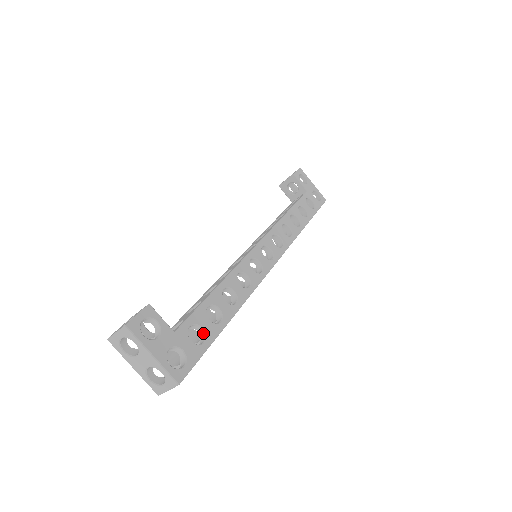
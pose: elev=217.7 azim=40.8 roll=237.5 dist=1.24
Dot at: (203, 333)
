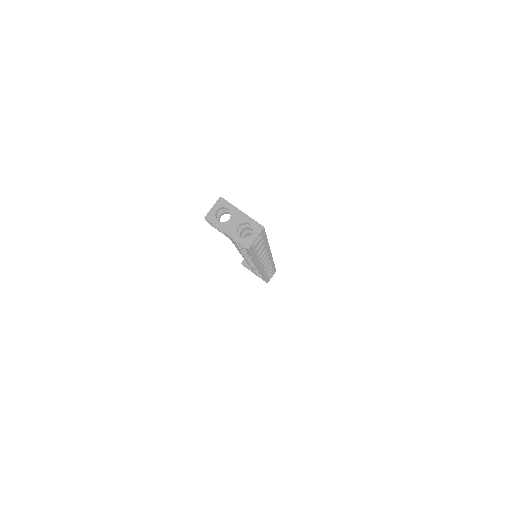
Dot at: occluded
